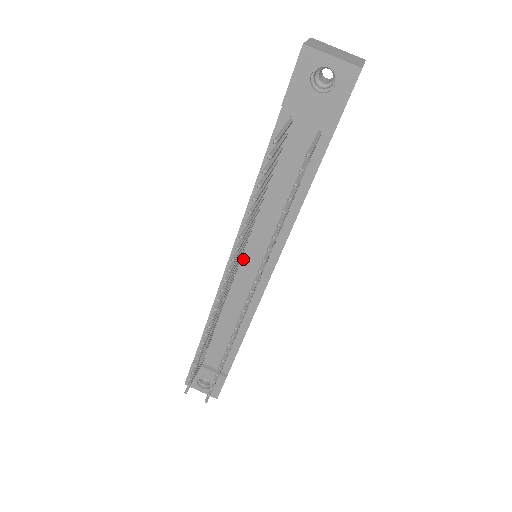
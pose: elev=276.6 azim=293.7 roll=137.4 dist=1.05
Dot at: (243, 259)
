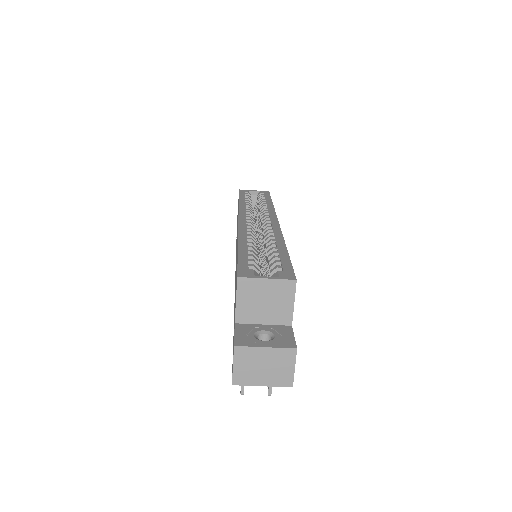
Dot at: occluded
